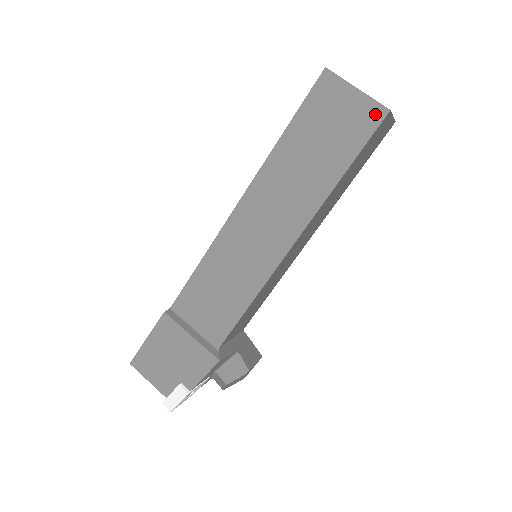
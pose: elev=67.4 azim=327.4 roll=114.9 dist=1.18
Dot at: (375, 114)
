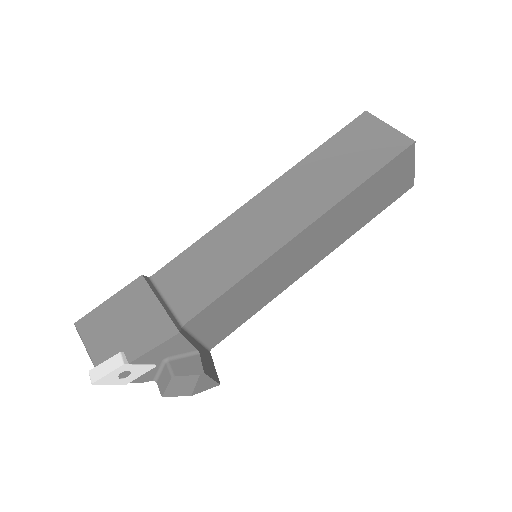
Dot at: (402, 143)
